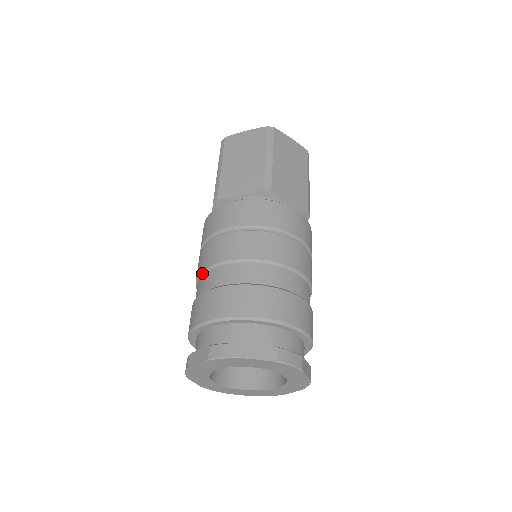
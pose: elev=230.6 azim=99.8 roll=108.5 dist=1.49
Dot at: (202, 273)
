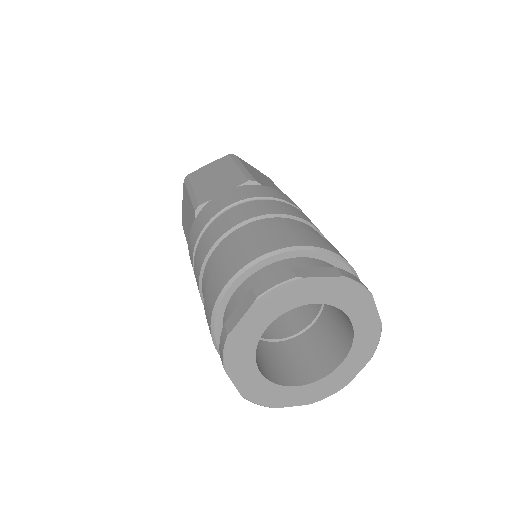
Dot at: (269, 215)
